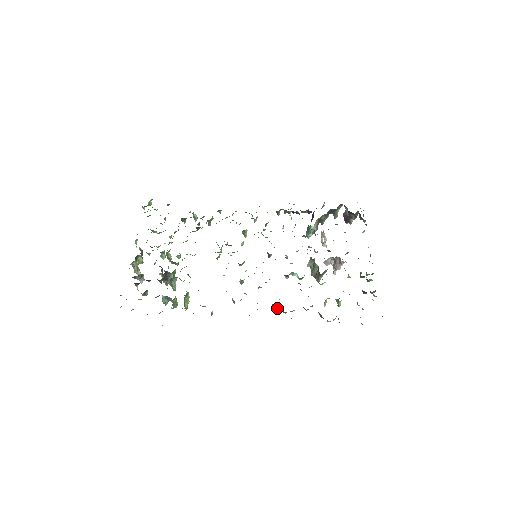
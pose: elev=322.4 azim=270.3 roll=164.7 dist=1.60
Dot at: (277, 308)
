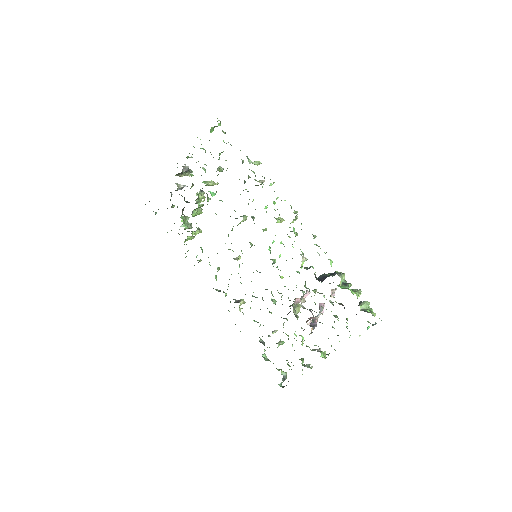
Dot at: occluded
